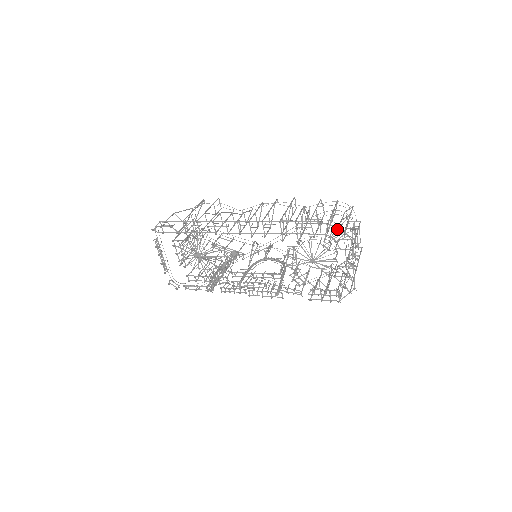
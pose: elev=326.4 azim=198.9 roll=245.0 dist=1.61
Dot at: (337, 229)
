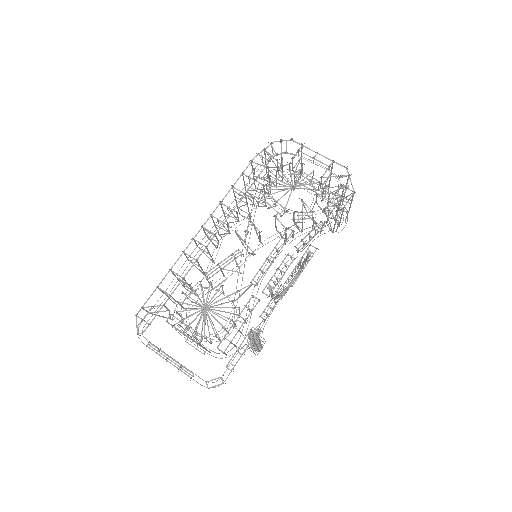
Dot at: occluded
